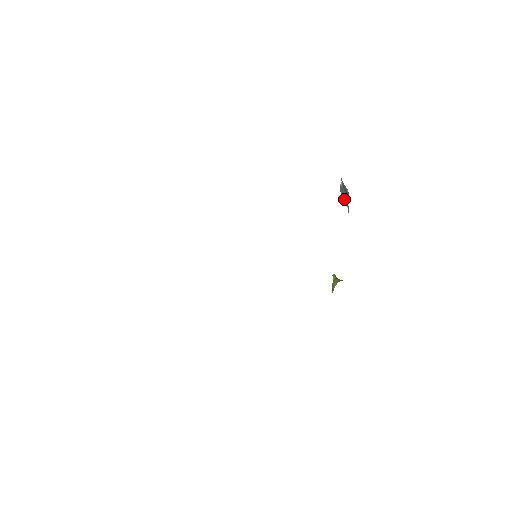
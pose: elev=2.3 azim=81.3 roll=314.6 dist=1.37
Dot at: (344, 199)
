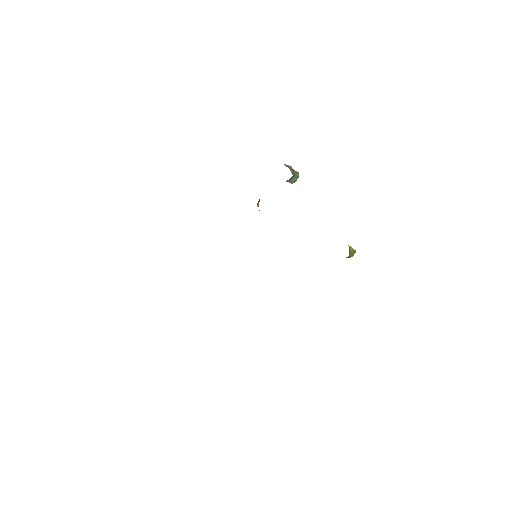
Dot at: (289, 182)
